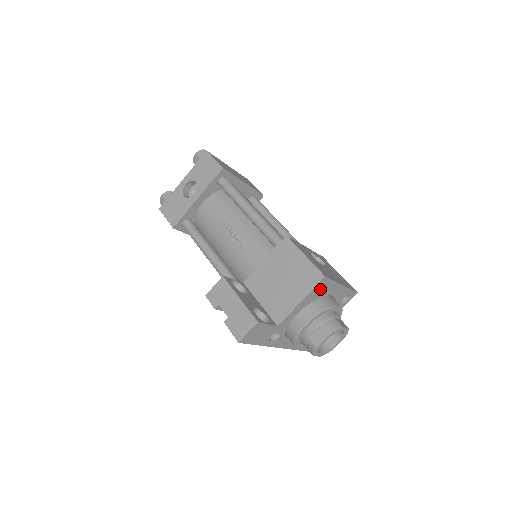
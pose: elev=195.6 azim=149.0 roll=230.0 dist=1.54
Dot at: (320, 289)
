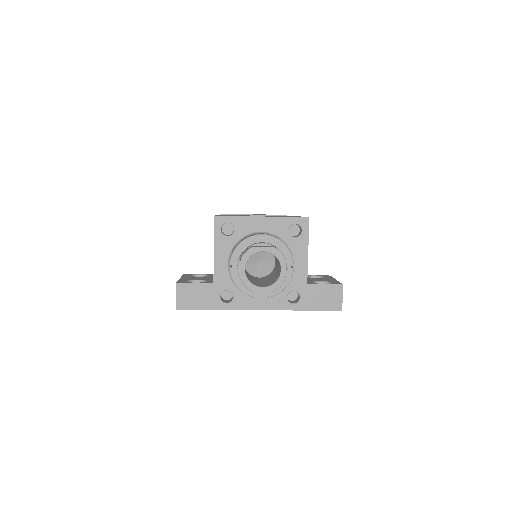
Dot at: occluded
